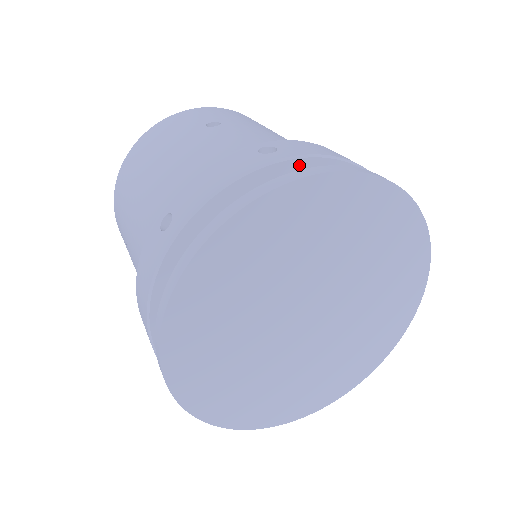
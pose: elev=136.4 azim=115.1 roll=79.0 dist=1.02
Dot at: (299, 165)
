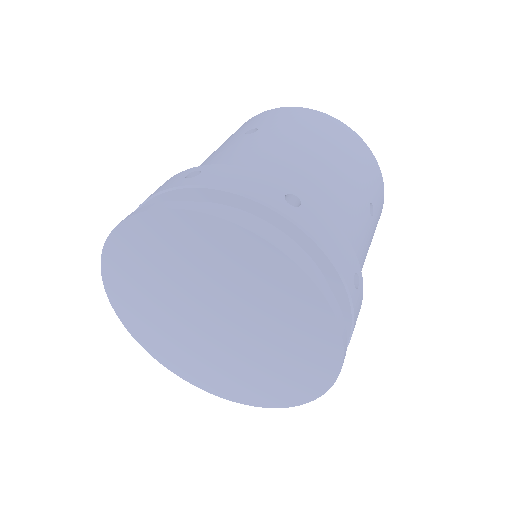
Dot at: (197, 193)
